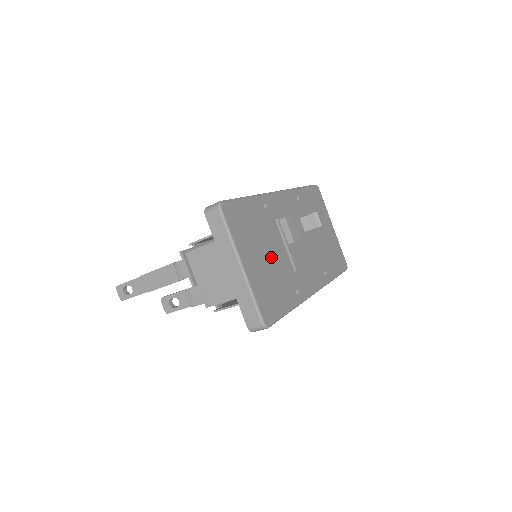
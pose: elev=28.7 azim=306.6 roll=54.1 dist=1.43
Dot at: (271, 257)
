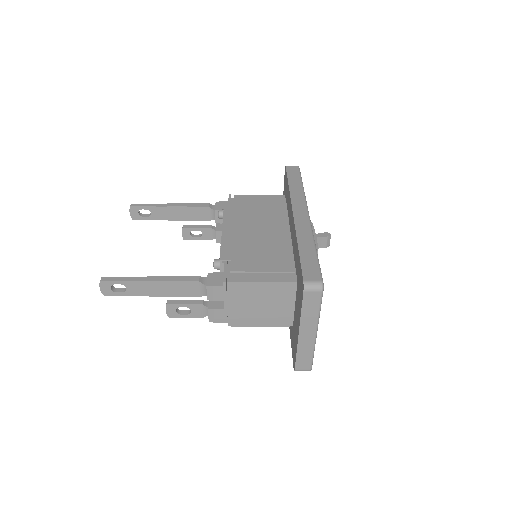
Dot at: occluded
